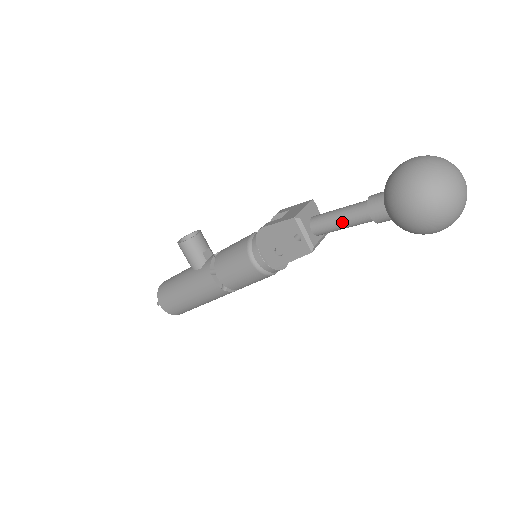
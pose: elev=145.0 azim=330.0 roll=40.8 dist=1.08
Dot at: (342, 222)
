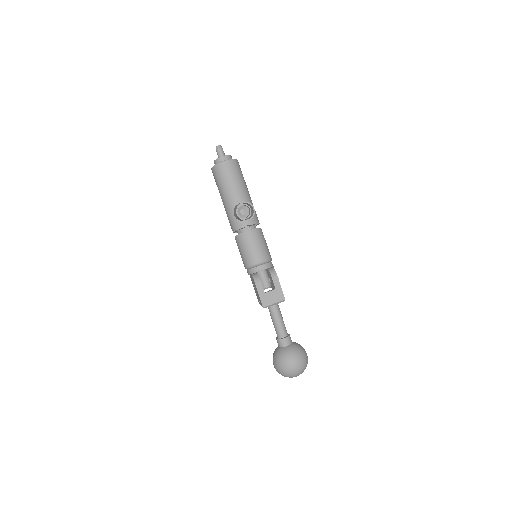
Dot at: (273, 323)
